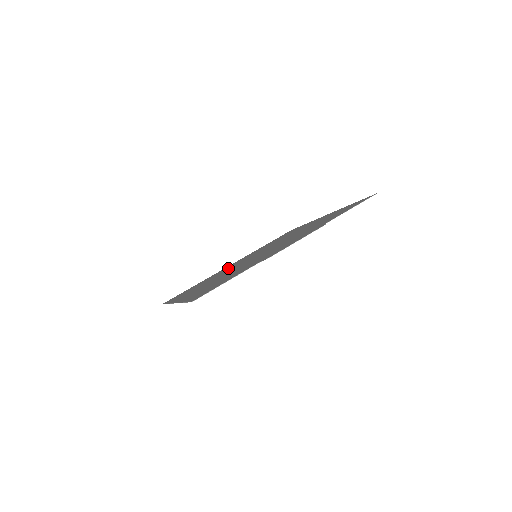
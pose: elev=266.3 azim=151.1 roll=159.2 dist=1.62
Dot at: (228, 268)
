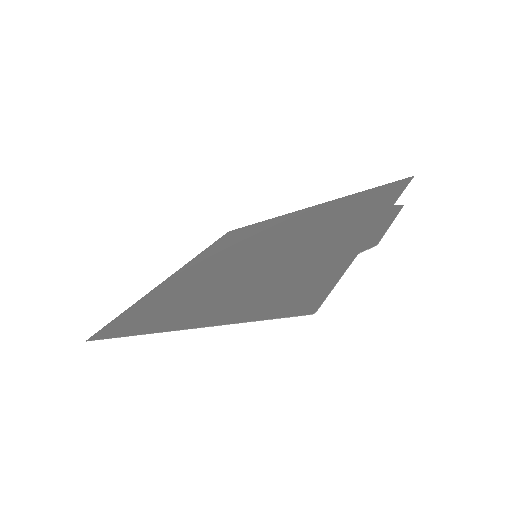
Dot at: (193, 278)
